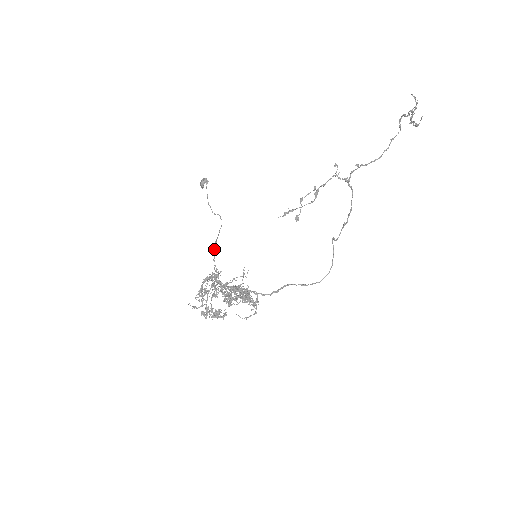
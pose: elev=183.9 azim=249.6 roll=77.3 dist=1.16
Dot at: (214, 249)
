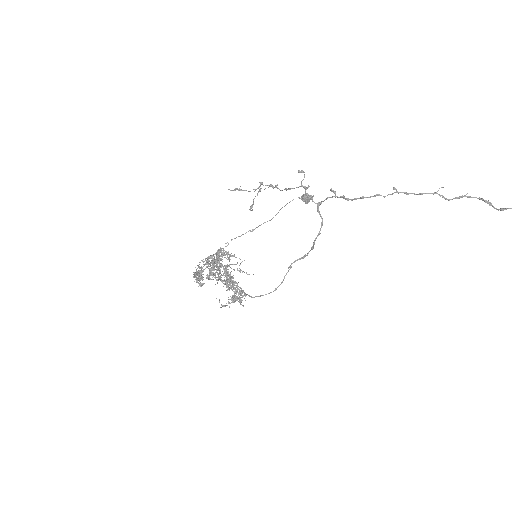
Dot at: (243, 234)
